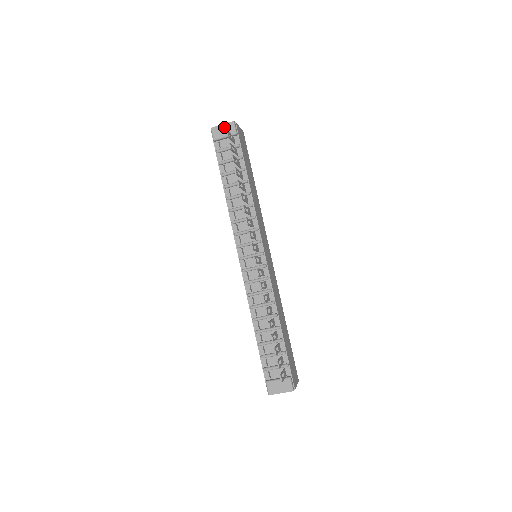
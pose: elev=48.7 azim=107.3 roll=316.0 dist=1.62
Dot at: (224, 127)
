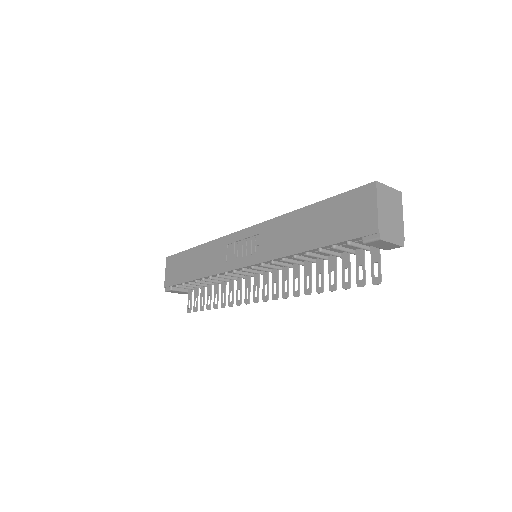
Dot at: (389, 245)
